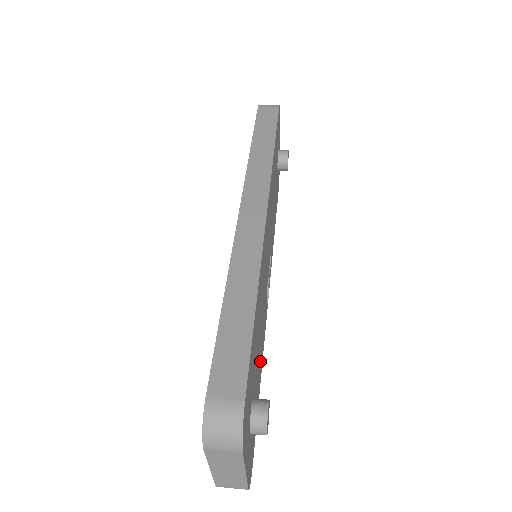
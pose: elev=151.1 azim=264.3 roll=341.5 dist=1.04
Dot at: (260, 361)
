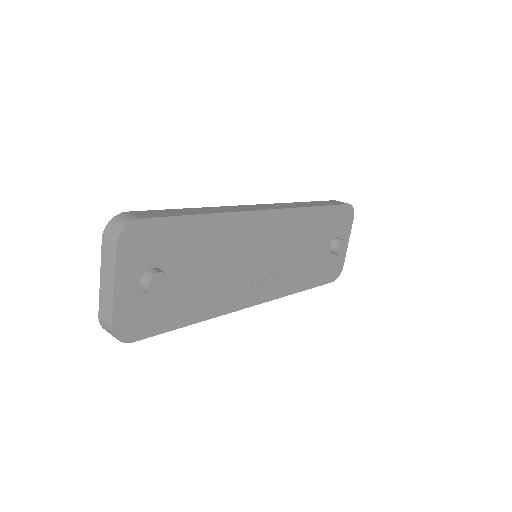
Dot at: (200, 300)
